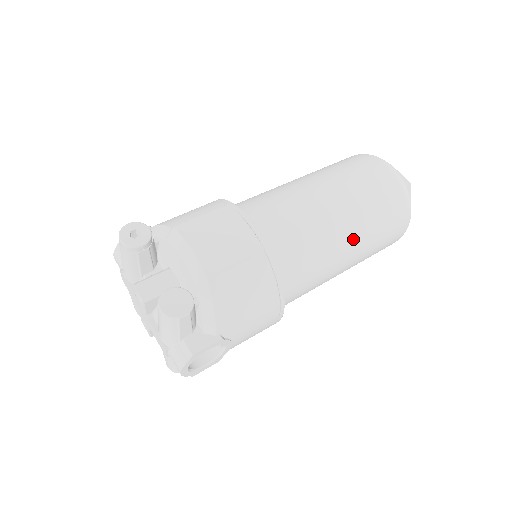
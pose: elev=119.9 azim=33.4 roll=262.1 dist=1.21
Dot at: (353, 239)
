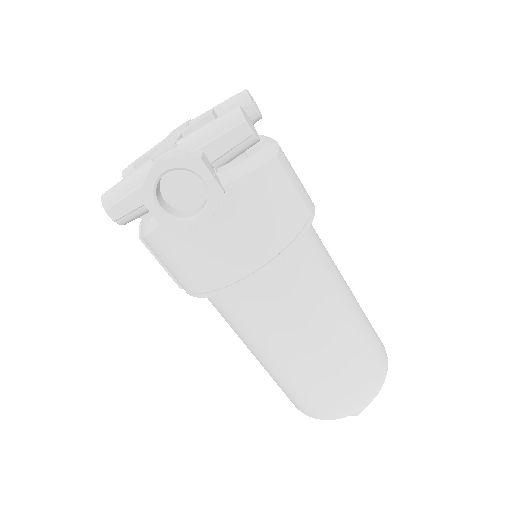
Dot at: (337, 333)
